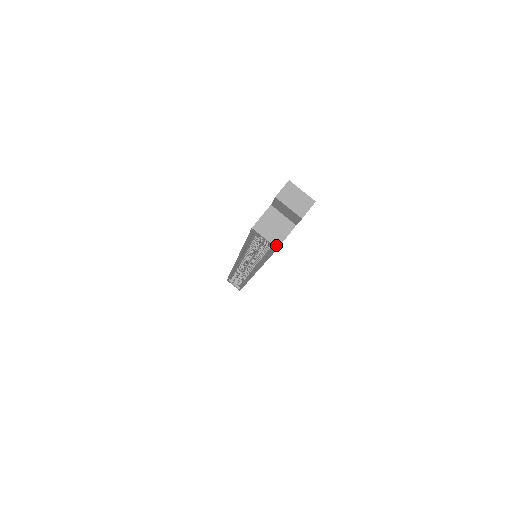
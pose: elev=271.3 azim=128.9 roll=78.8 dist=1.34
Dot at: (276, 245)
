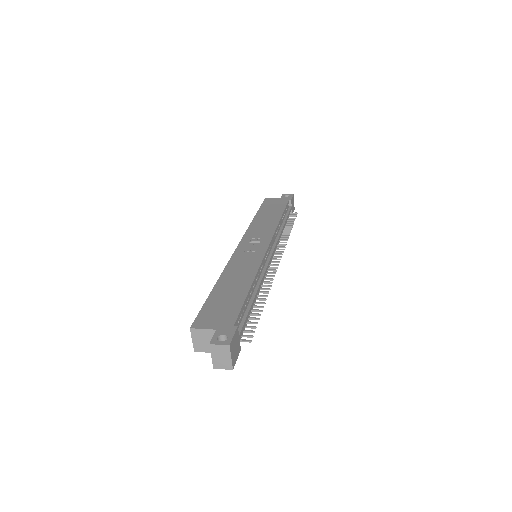
Dot at: (195, 349)
